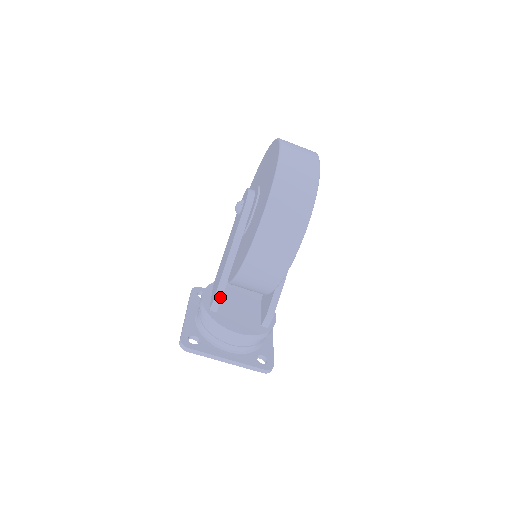
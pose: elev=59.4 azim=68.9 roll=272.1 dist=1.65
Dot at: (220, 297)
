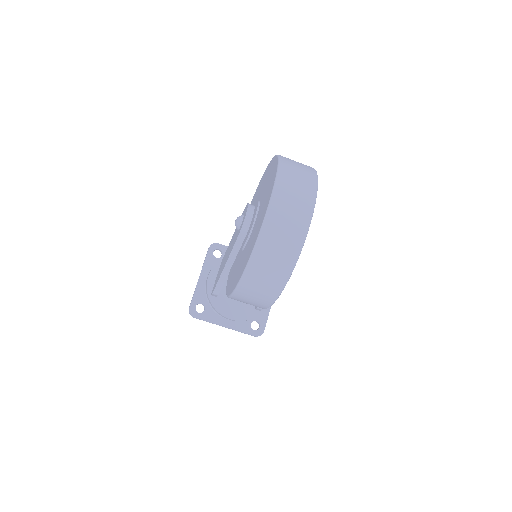
Dot at: (218, 293)
